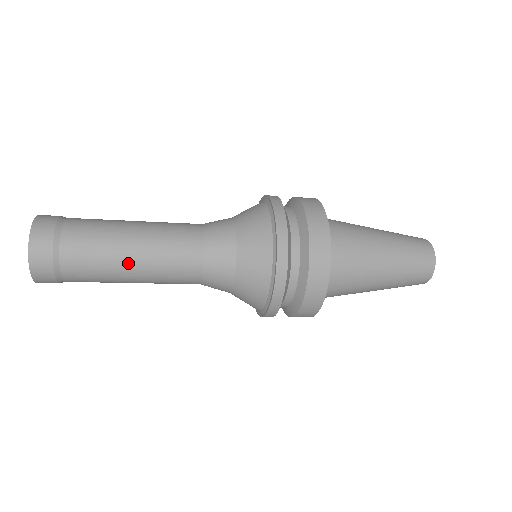
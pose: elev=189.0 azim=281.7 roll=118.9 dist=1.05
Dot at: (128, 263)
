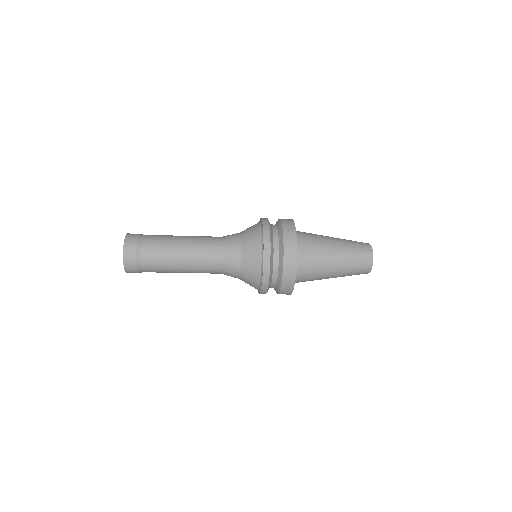
Dot at: (179, 241)
